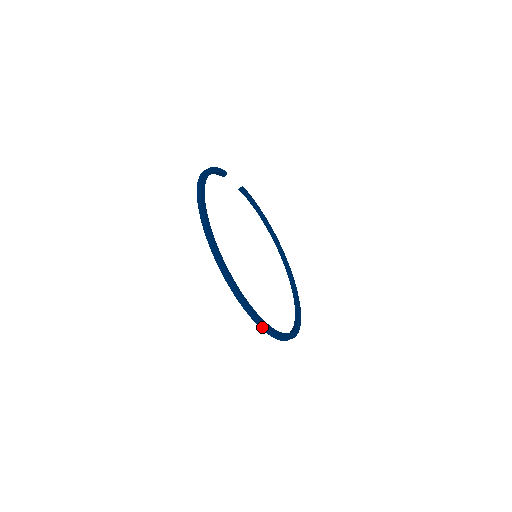
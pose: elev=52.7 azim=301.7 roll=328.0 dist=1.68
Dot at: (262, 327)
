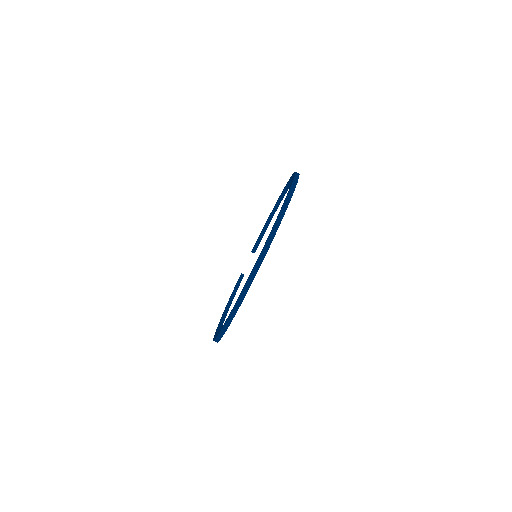
Dot at: (284, 208)
